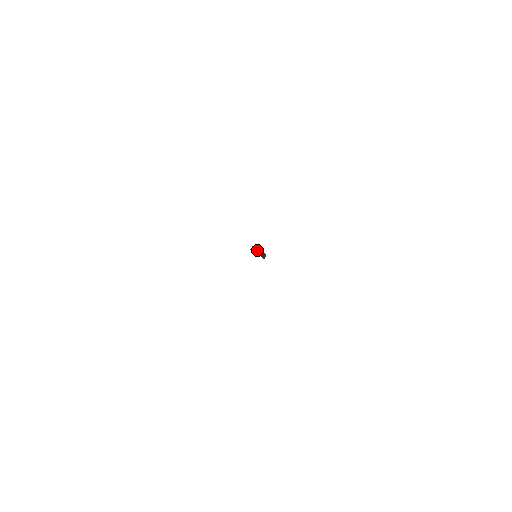
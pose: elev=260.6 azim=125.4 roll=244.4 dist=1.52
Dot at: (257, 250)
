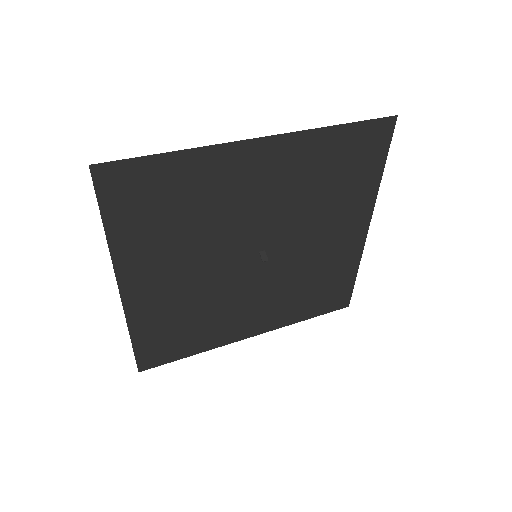
Dot at: (260, 249)
